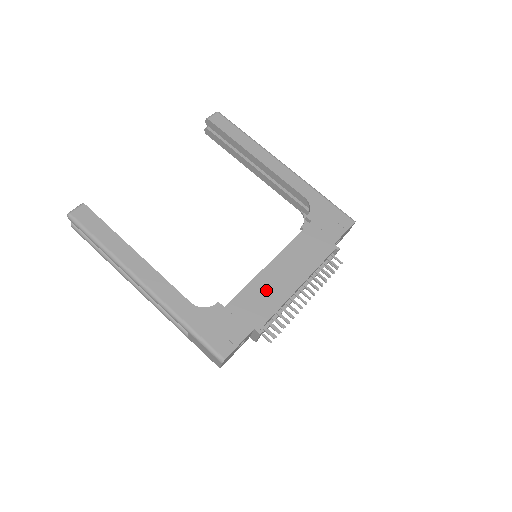
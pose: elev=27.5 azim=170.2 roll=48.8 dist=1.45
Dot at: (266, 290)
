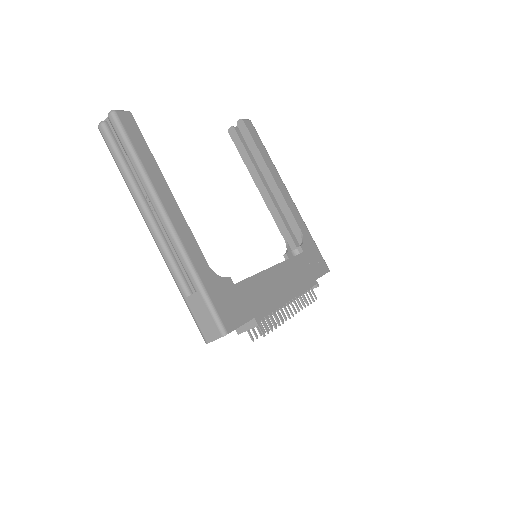
Dot at: (267, 288)
